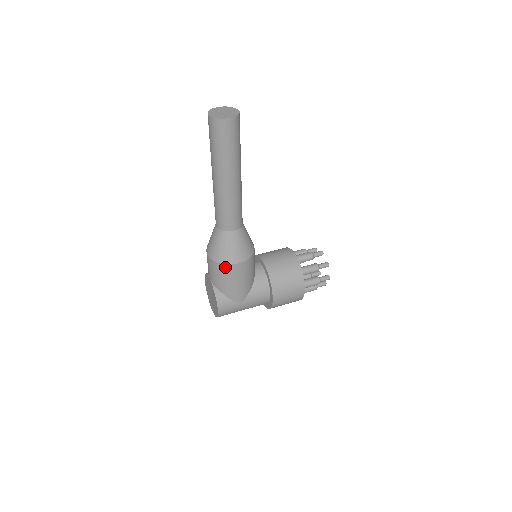
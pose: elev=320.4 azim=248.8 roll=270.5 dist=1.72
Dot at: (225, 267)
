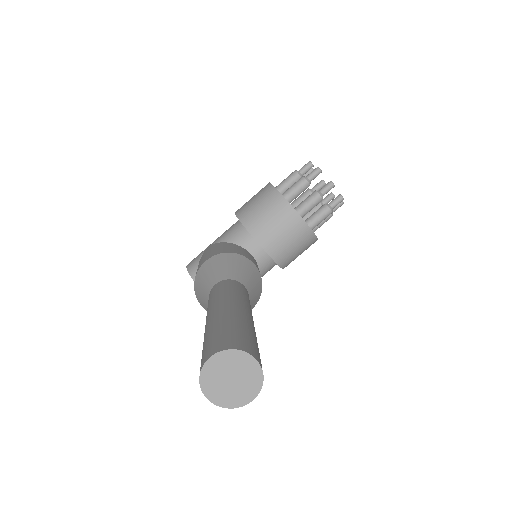
Dot at: occluded
